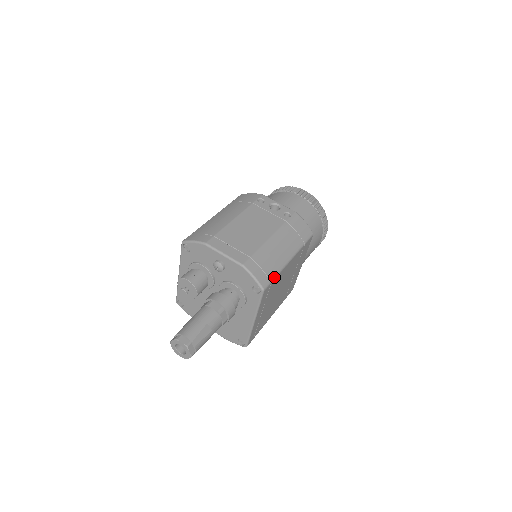
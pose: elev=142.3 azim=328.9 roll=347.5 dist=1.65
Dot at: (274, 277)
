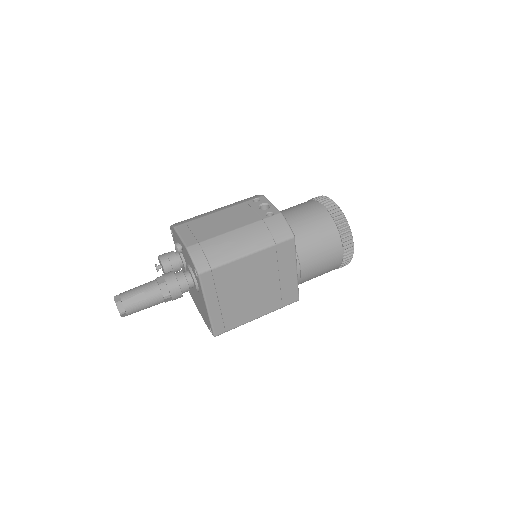
Dot at: (217, 265)
